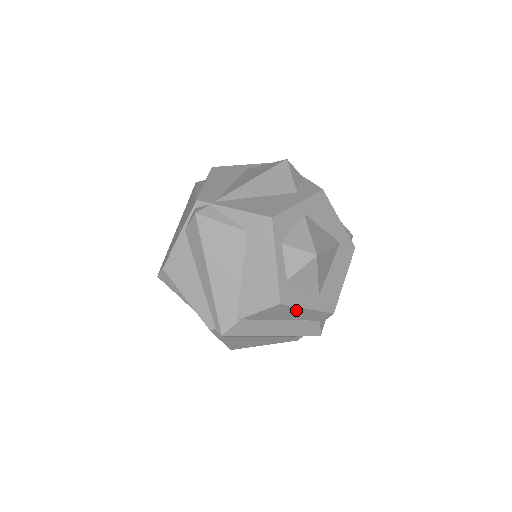
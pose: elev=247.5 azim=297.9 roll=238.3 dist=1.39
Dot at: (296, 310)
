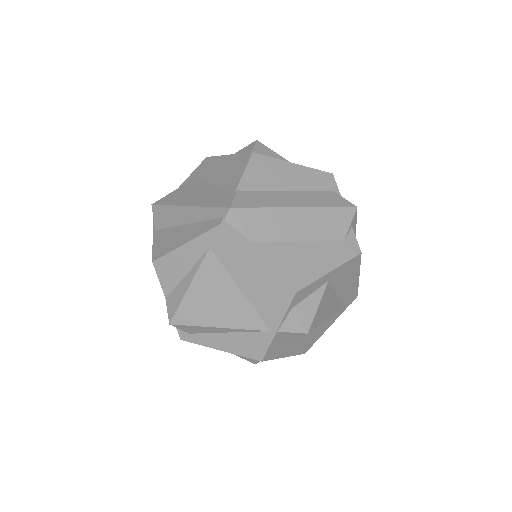
Dot at: (283, 167)
